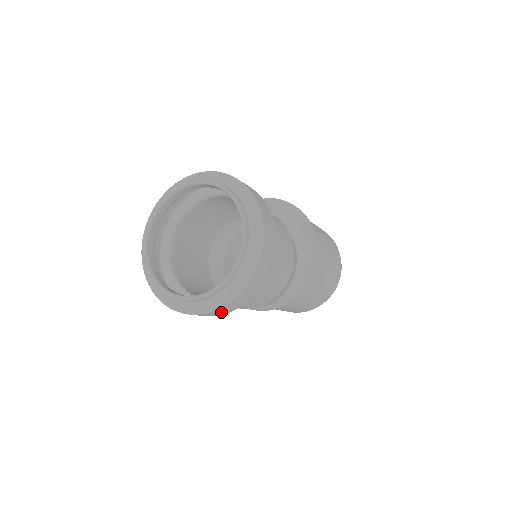
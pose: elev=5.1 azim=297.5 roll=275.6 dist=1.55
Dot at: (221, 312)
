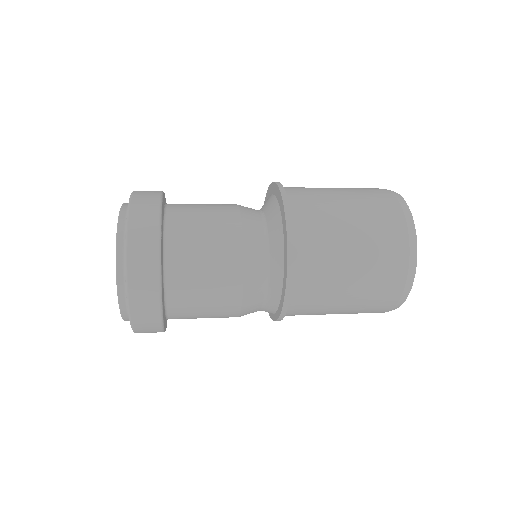
Dot at: occluded
